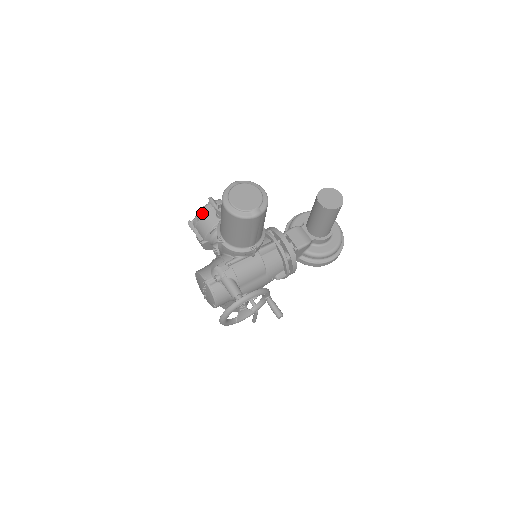
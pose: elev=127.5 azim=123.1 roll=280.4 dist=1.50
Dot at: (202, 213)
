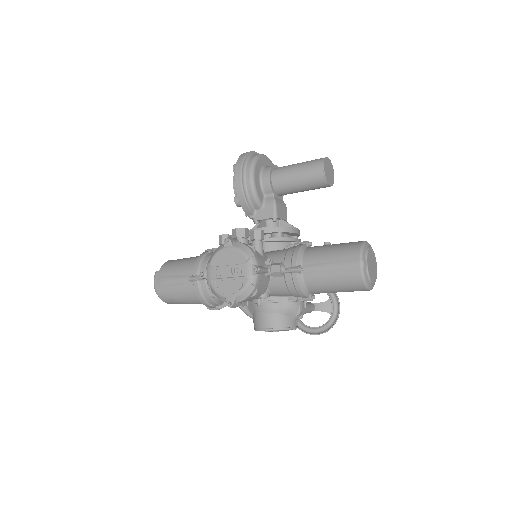
Dot at: (257, 289)
